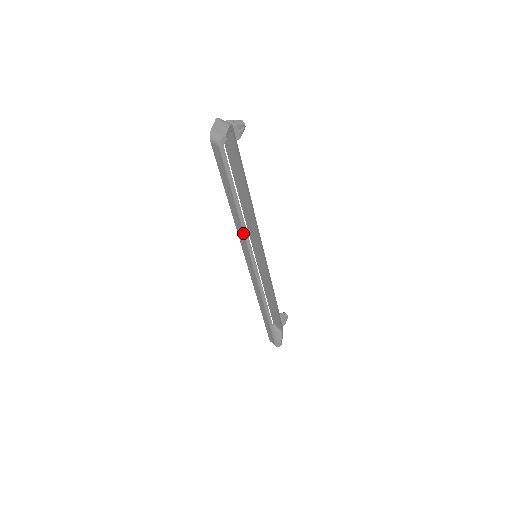
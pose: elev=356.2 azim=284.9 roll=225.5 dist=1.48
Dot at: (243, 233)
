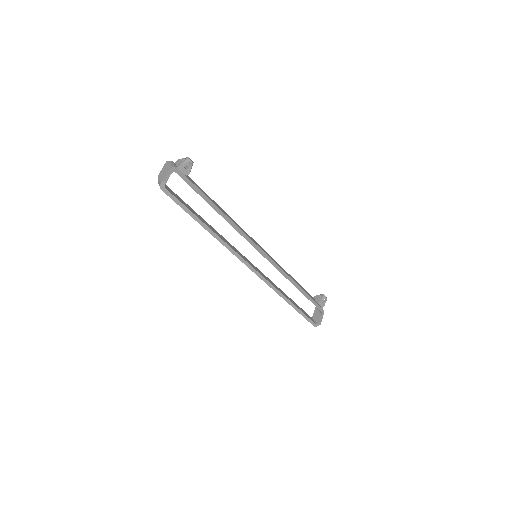
Dot at: occluded
